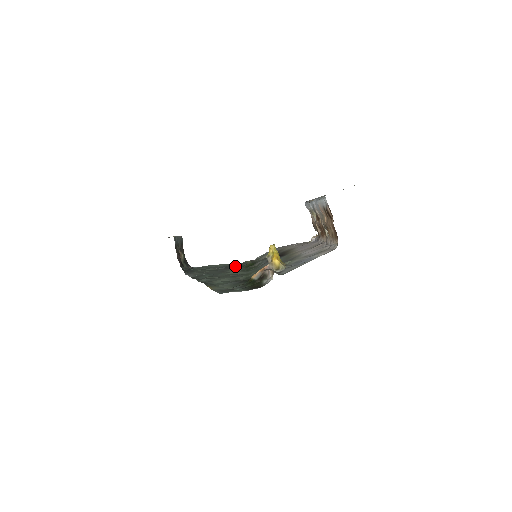
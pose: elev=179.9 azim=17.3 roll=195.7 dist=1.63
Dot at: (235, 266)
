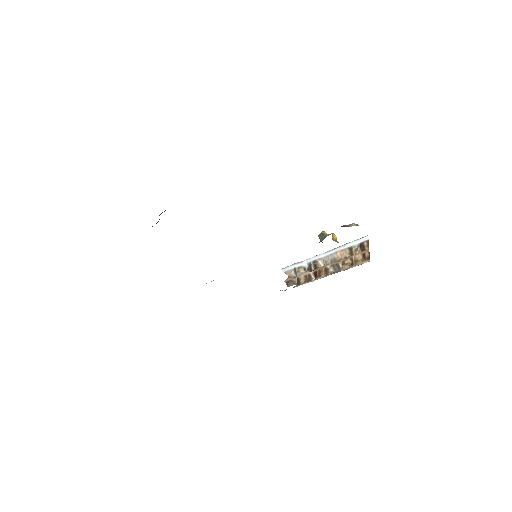
Dot at: occluded
